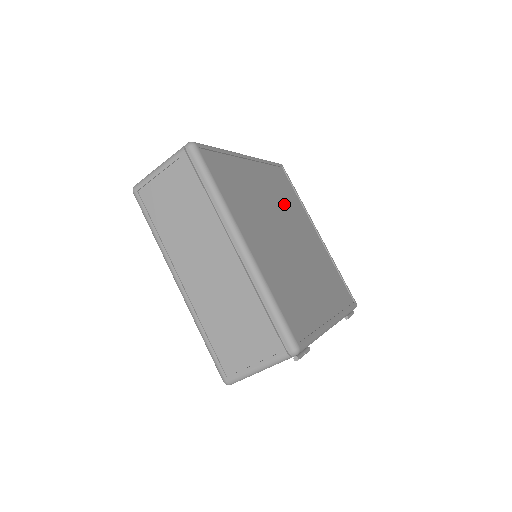
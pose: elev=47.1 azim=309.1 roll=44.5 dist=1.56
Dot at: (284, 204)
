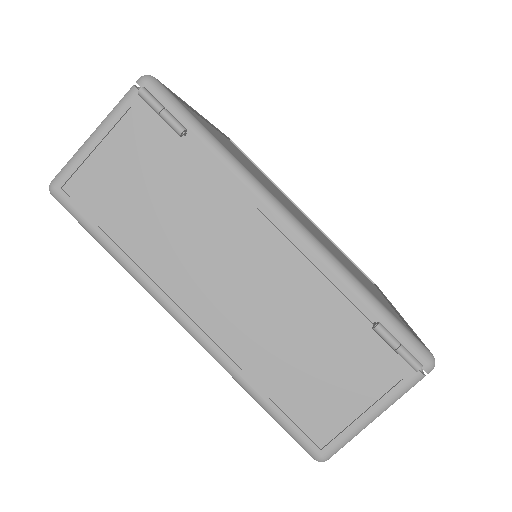
Dot at: occluded
